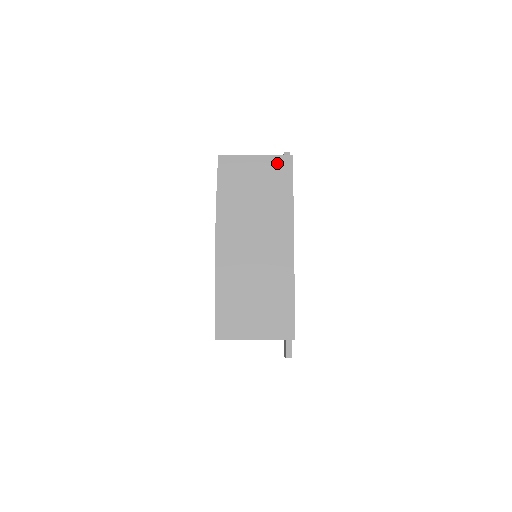
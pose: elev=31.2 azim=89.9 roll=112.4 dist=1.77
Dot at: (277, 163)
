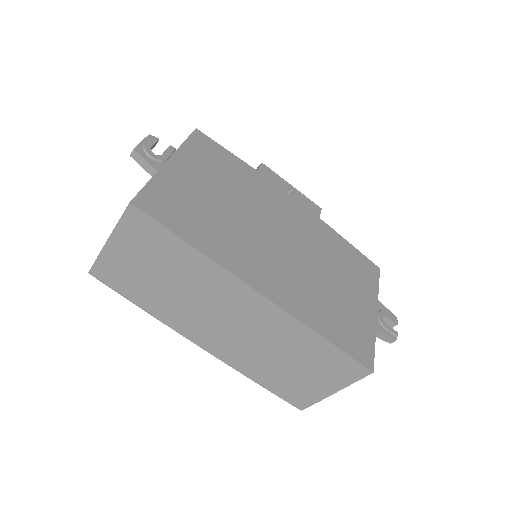
Dot at: (132, 229)
